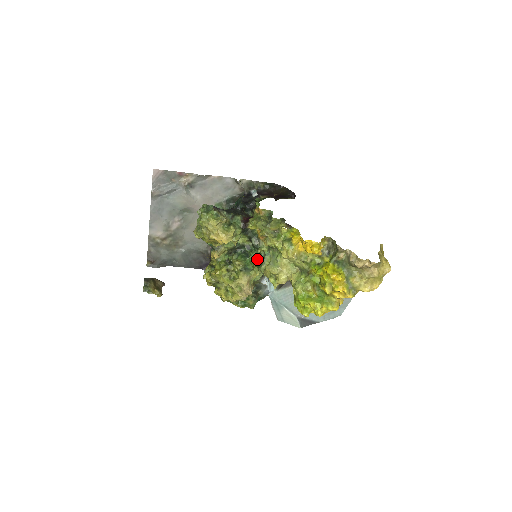
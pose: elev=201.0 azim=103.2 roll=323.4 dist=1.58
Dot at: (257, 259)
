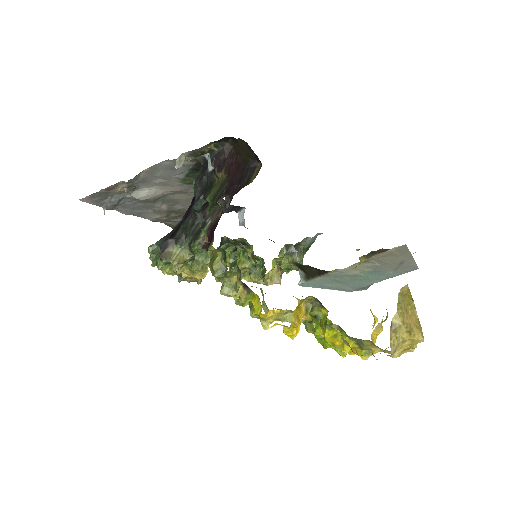
Dot at: (257, 264)
